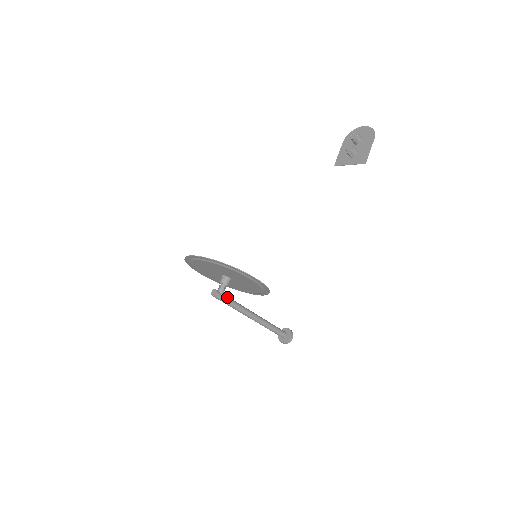
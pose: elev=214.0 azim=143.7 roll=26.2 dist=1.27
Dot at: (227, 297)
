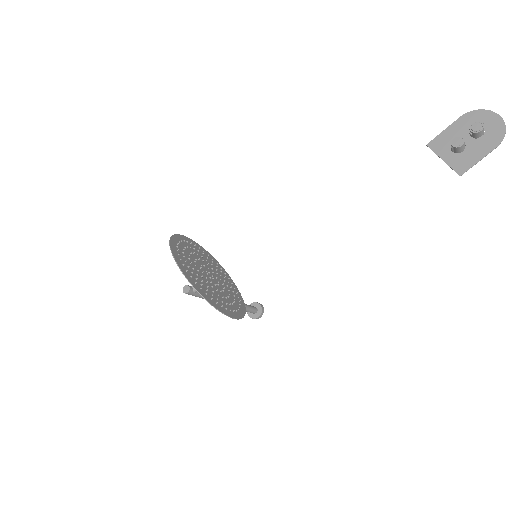
Dot at: occluded
